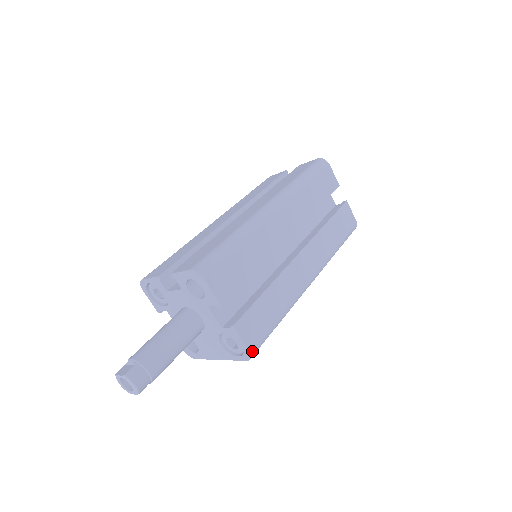
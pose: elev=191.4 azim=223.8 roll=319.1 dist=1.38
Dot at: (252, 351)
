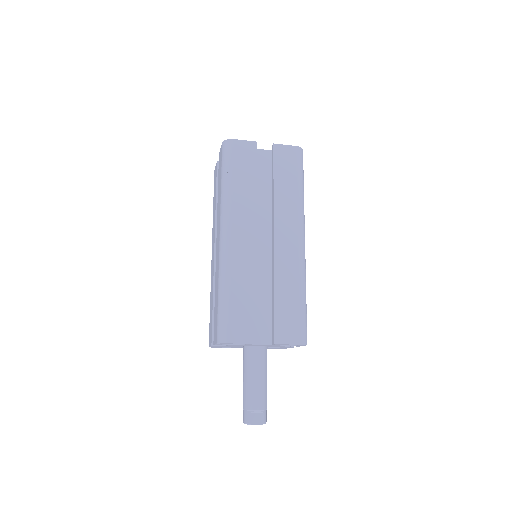
Dot at: occluded
